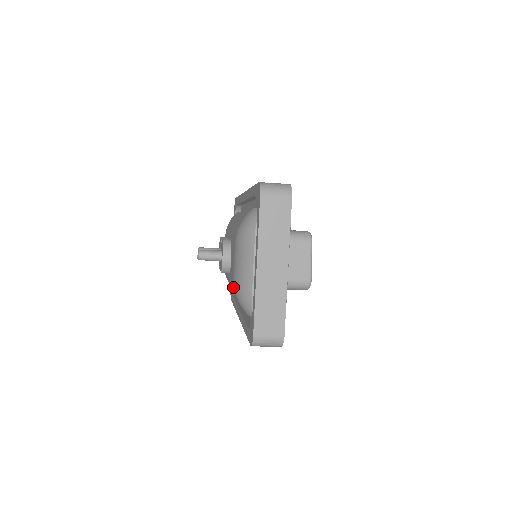
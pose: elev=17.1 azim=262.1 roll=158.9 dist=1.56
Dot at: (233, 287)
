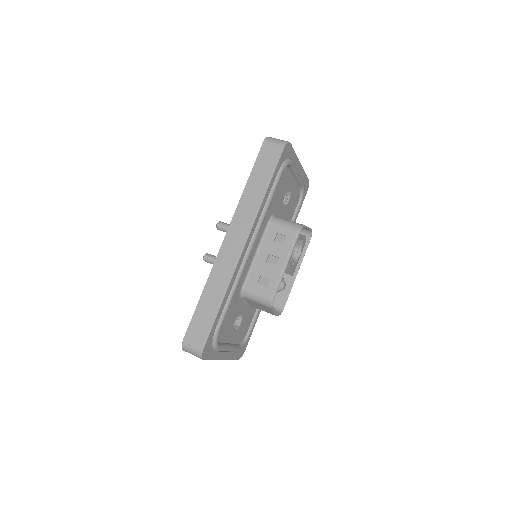
Dot at: occluded
